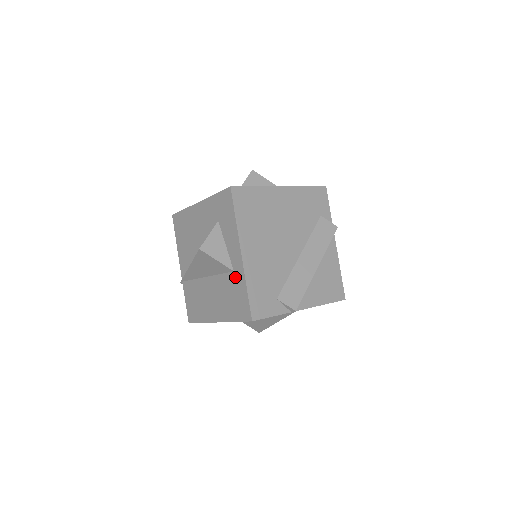
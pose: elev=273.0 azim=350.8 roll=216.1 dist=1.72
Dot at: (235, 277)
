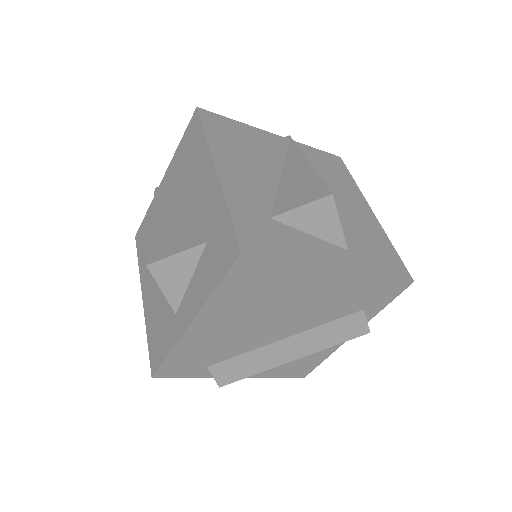
Dot at: (172, 321)
